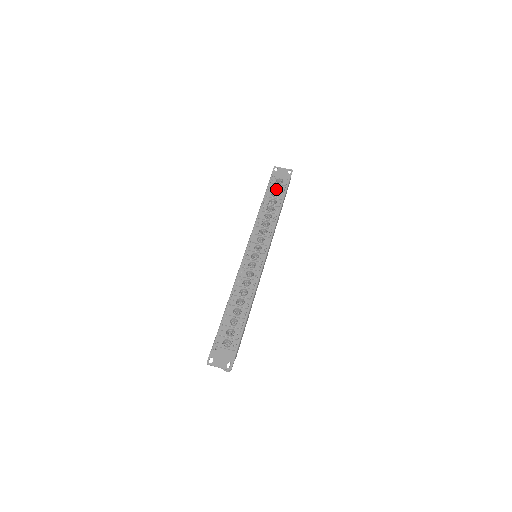
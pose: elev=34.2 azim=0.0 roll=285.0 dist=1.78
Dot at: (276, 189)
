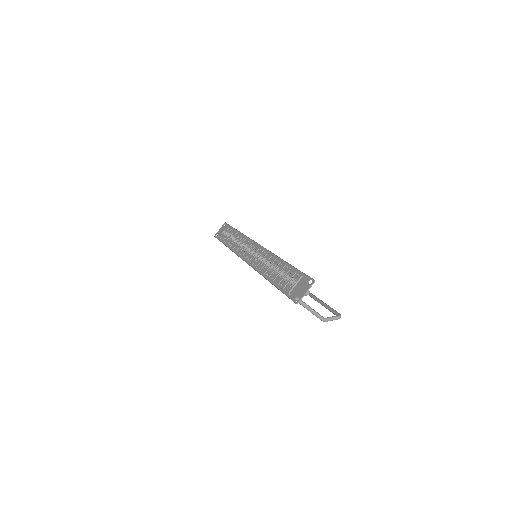
Dot at: (226, 235)
